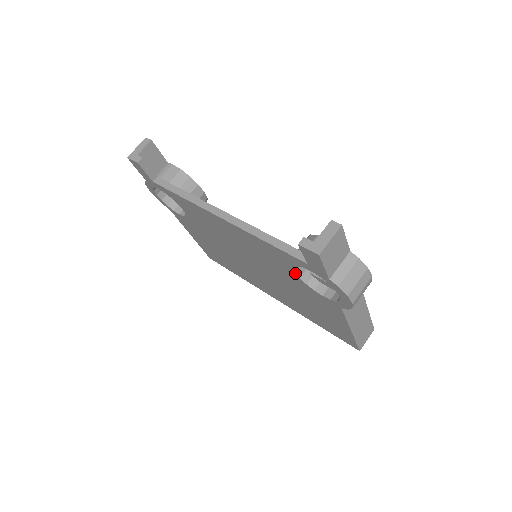
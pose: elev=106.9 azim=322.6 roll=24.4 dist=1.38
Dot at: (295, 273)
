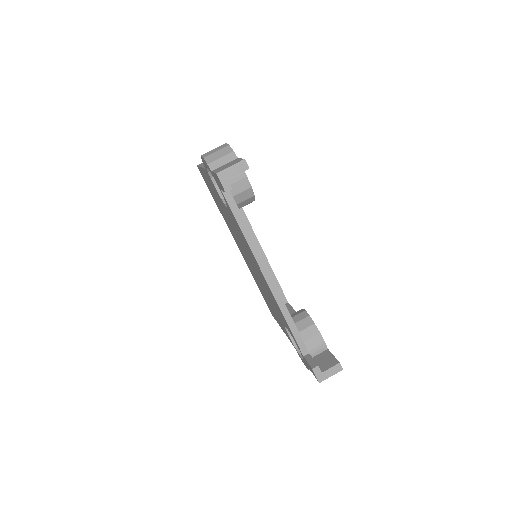
Dot at: (285, 325)
